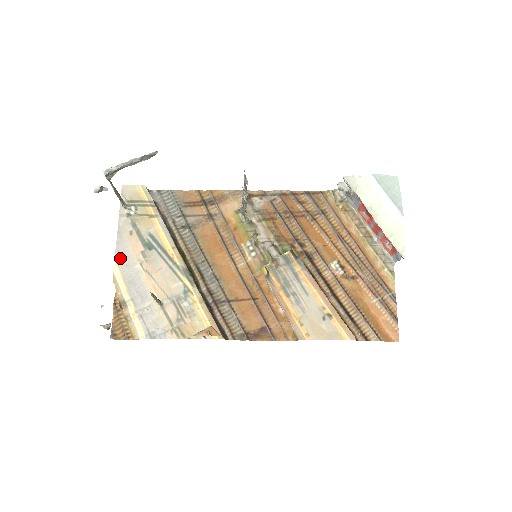
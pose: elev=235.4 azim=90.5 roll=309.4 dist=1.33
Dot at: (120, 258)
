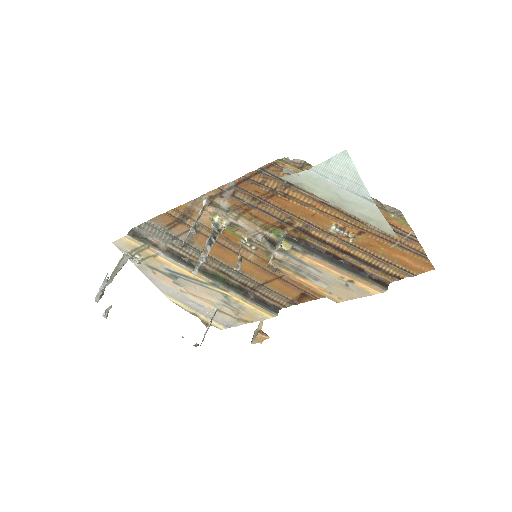
Dot at: (164, 291)
